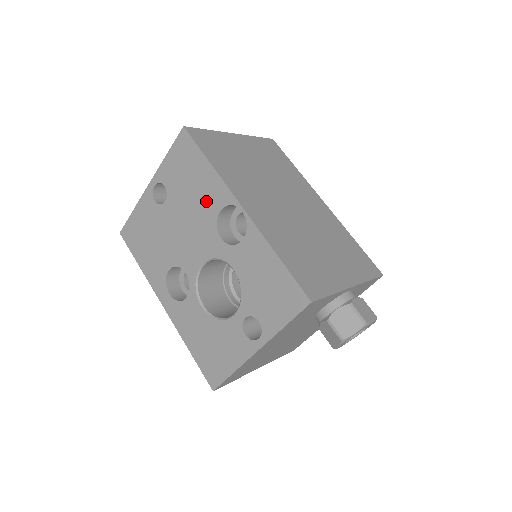
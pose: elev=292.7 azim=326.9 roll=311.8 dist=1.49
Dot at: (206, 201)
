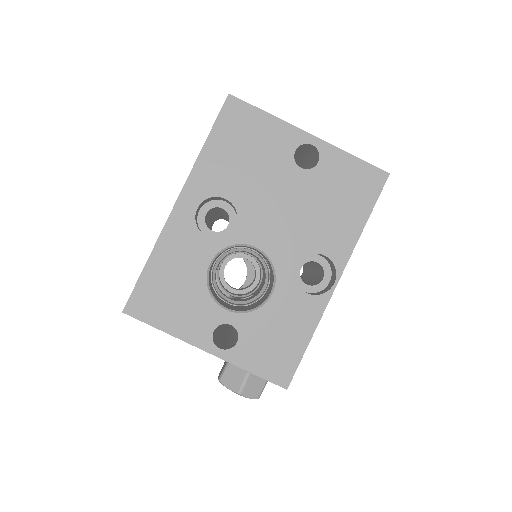
Dot at: (326, 232)
